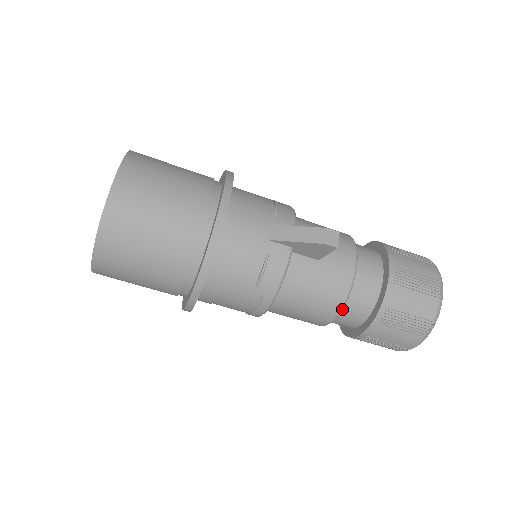
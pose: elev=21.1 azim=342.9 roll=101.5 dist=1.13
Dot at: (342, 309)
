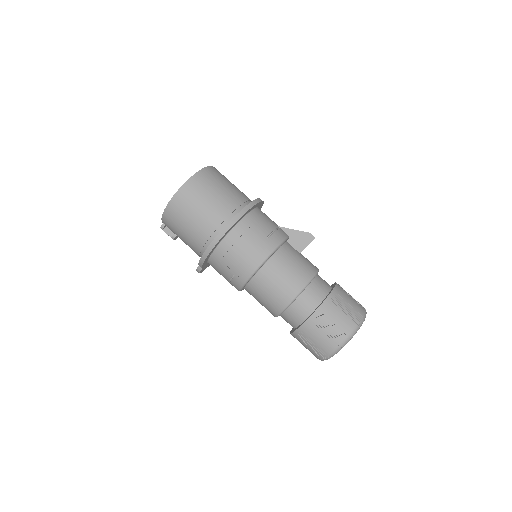
Dot at: (308, 287)
